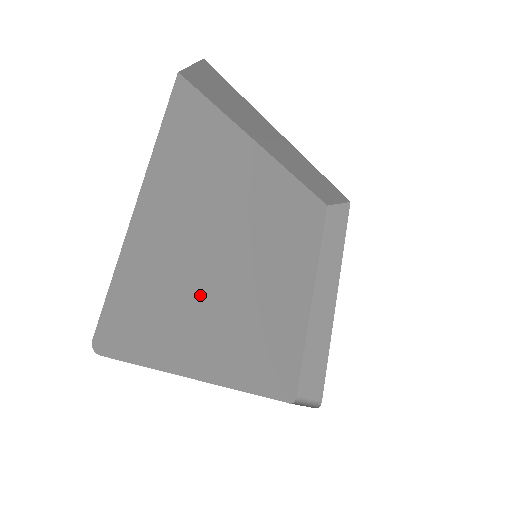
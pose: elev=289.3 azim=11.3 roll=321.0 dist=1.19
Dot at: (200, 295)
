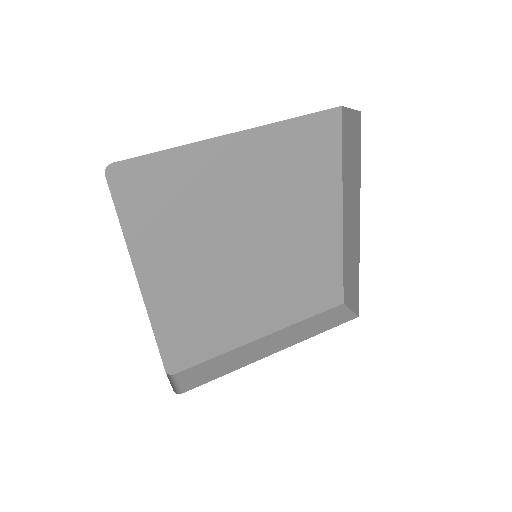
Dot at: (197, 230)
